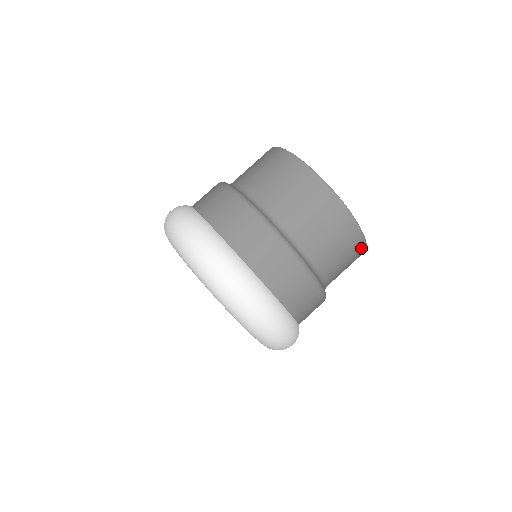
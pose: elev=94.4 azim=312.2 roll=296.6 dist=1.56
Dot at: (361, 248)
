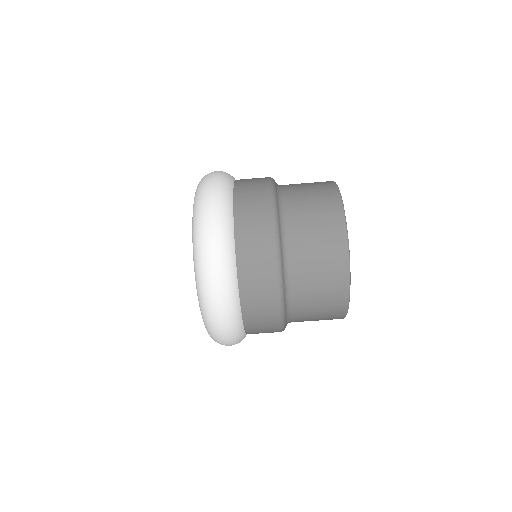
Dot at: occluded
